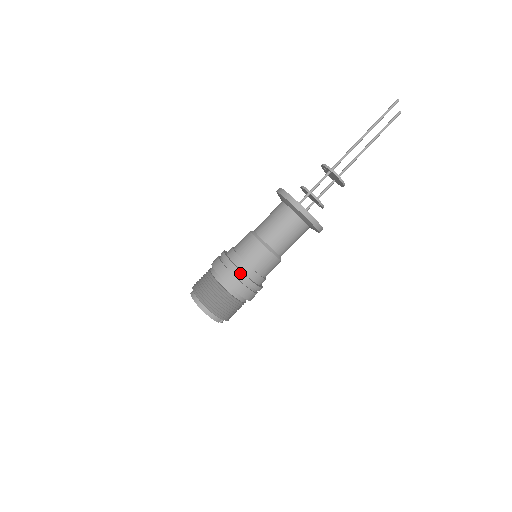
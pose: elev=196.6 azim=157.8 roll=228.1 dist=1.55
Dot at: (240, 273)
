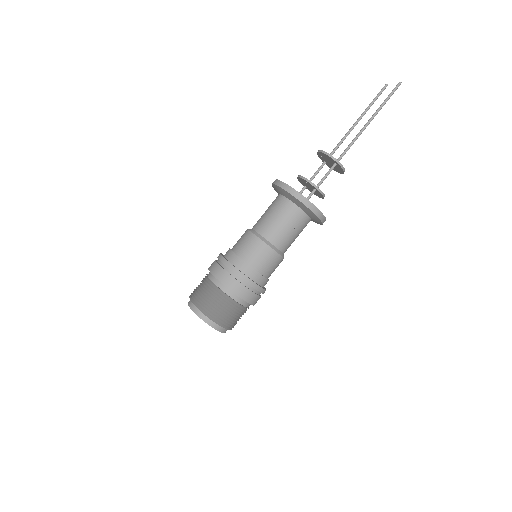
Dot at: (261, 289)
